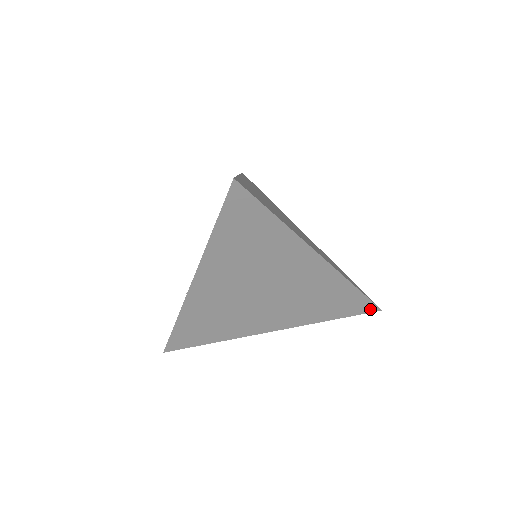
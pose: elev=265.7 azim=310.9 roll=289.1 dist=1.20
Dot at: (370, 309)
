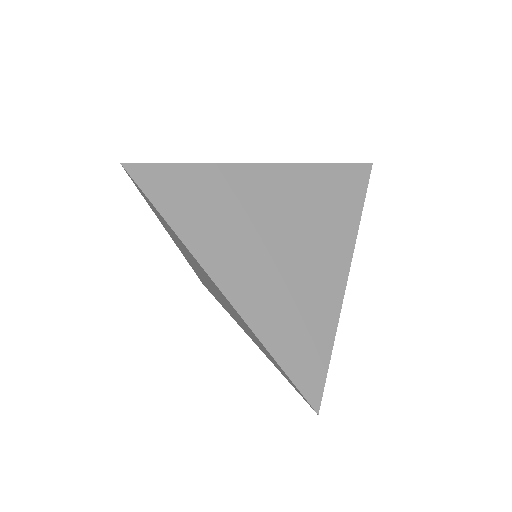
Dot at: (313, 396)
